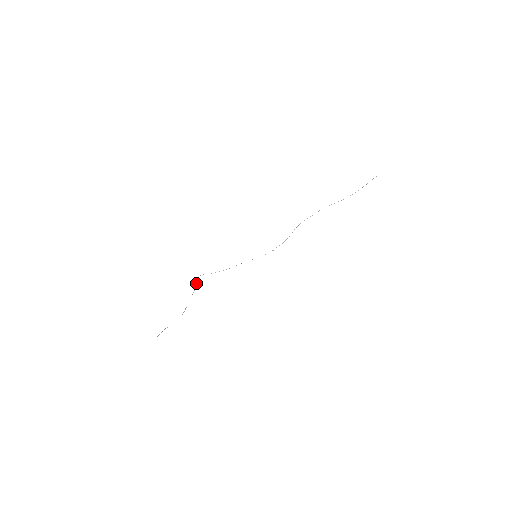
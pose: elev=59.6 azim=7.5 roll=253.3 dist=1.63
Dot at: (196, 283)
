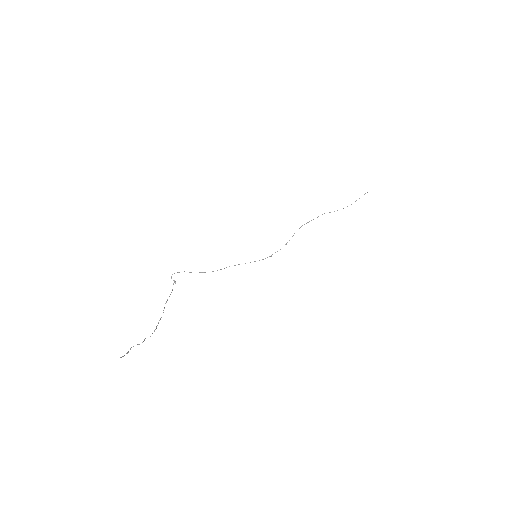
Dot at: (173, 283)
